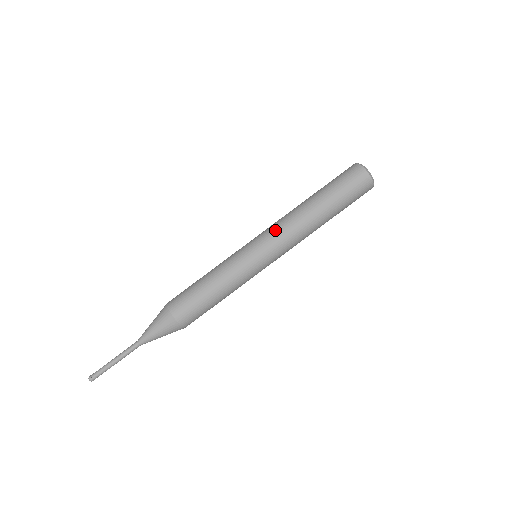
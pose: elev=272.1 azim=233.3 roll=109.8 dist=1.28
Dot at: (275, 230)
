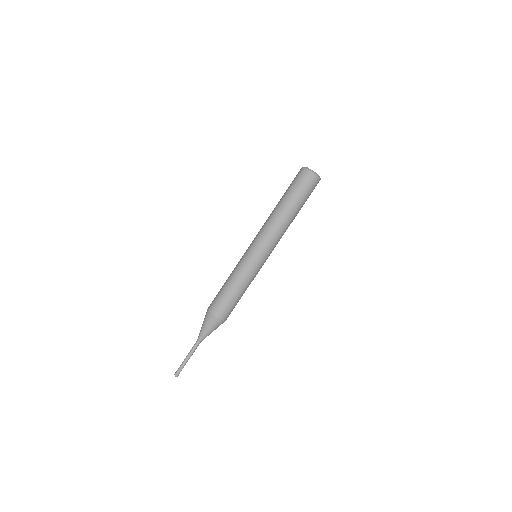
Dot at: (263, 235)
